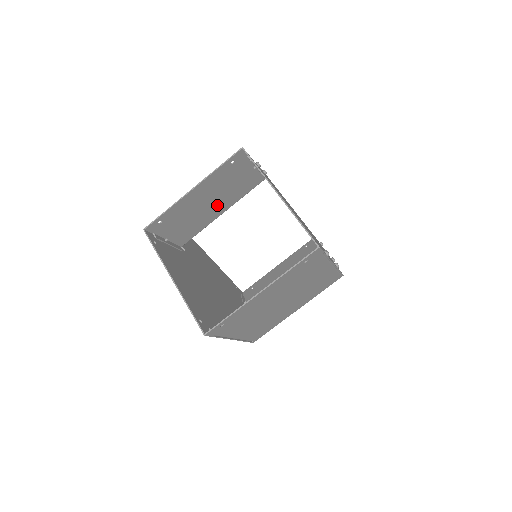
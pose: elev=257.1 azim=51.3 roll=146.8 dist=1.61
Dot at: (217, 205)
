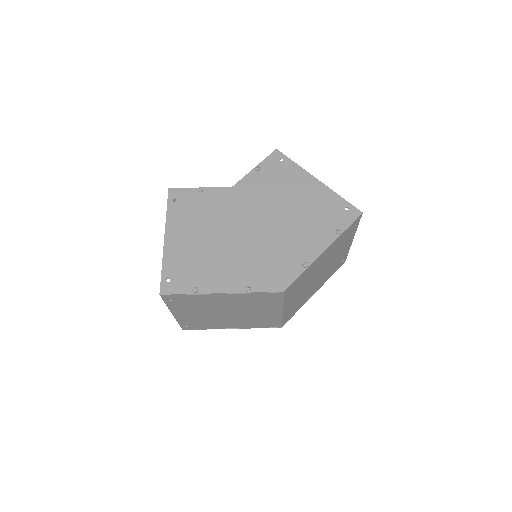
Dot at: occluded
